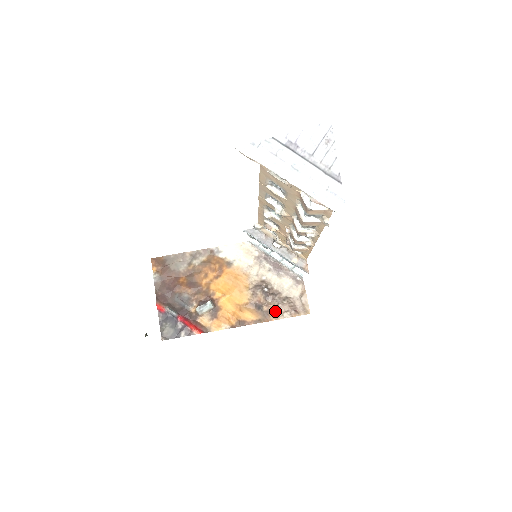
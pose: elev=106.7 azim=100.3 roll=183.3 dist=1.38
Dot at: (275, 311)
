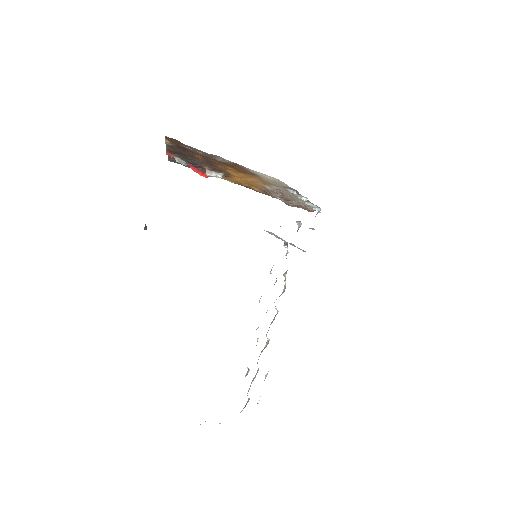
Dot at: occluded
